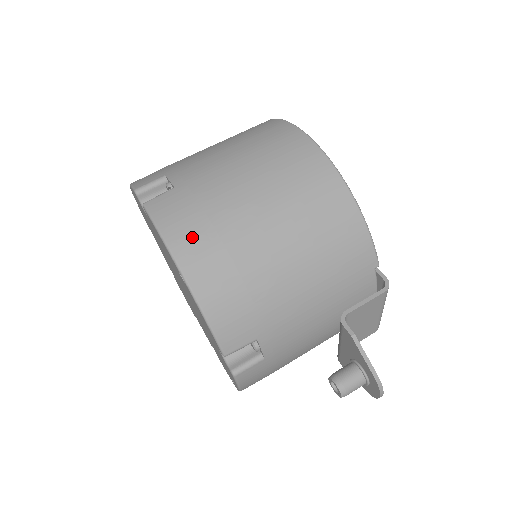
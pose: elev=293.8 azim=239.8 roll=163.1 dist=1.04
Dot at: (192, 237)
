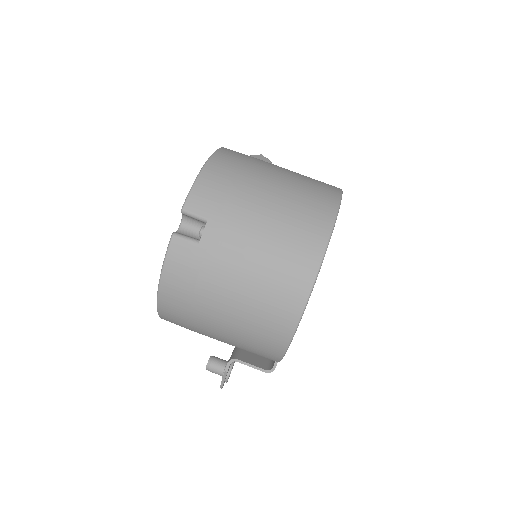
Dot at: (177, 286)
